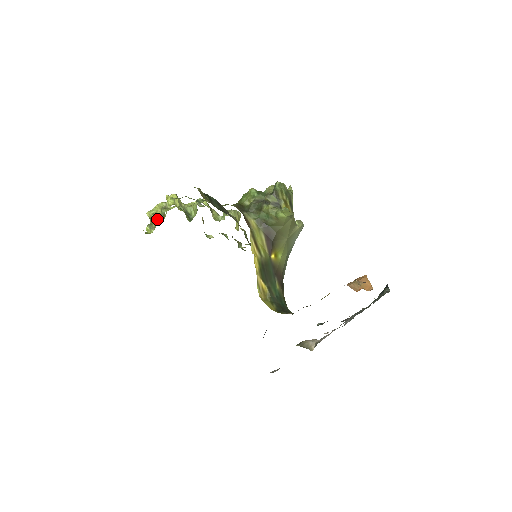
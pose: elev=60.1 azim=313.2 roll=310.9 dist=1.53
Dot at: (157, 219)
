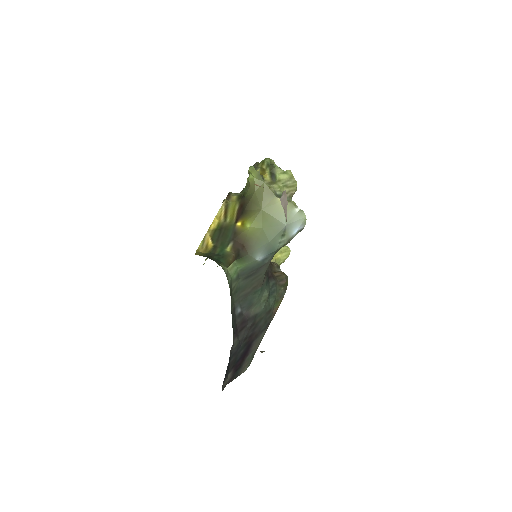
Dot at: occluded
